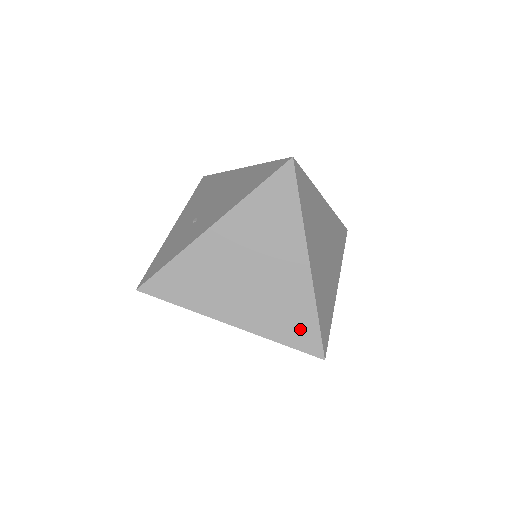
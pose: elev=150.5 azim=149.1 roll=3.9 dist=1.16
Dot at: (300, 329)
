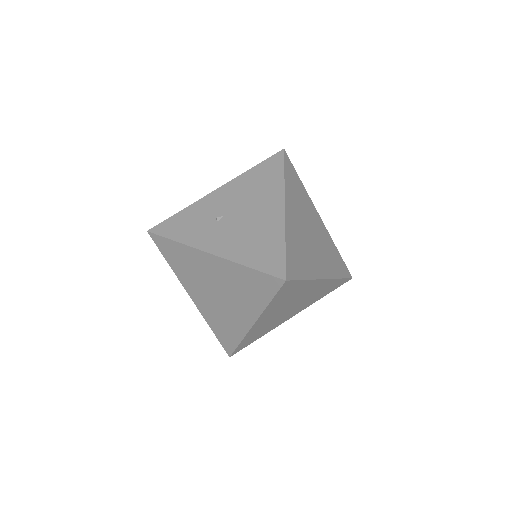
Dot at: (226, 337)
